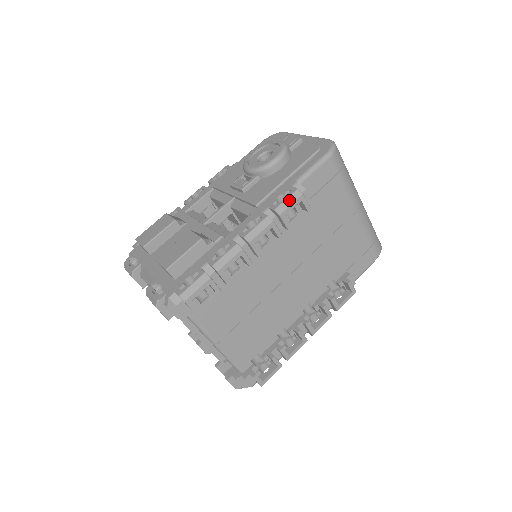
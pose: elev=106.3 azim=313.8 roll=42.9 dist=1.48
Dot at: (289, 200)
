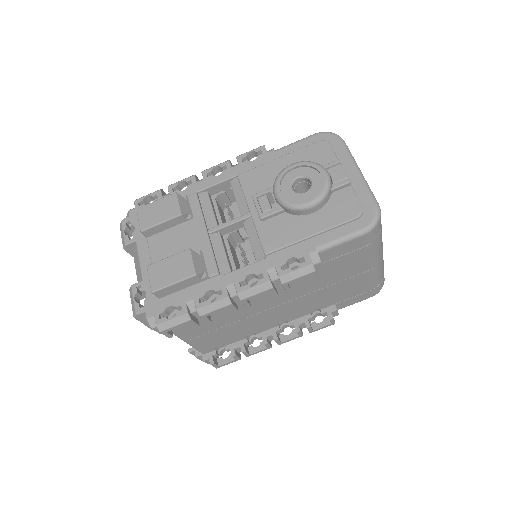
Dot at: (298, 273)
